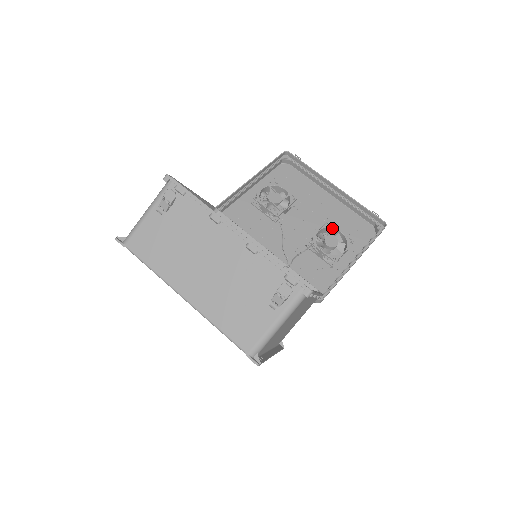
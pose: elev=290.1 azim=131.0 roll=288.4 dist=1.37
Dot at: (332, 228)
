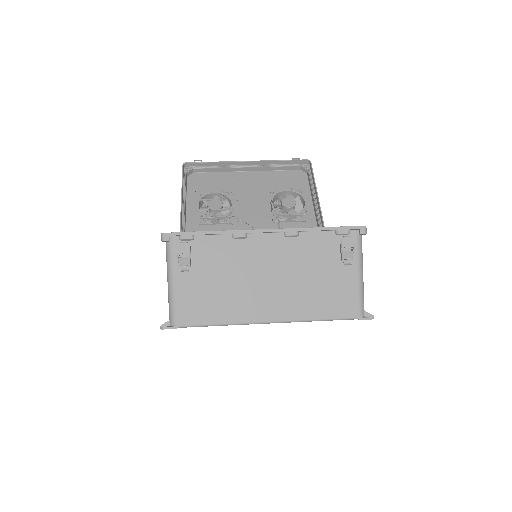
Dot at: (278, 193)
